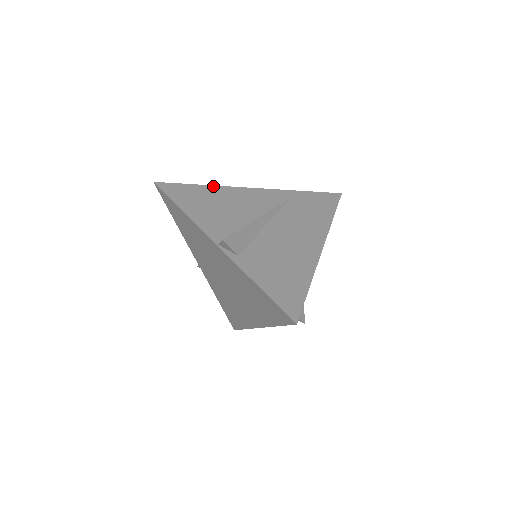
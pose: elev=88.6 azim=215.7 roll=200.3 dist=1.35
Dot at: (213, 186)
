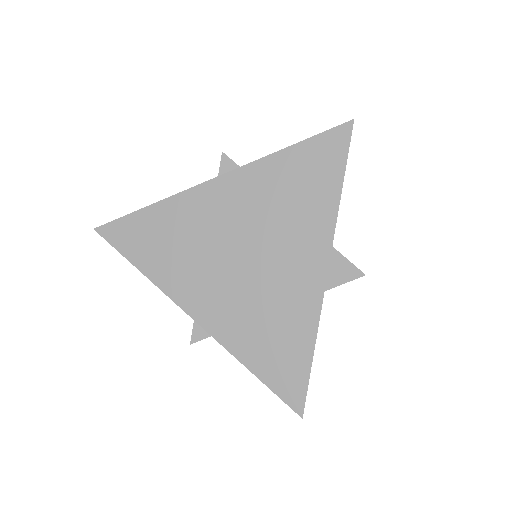
Dot at: occluded
